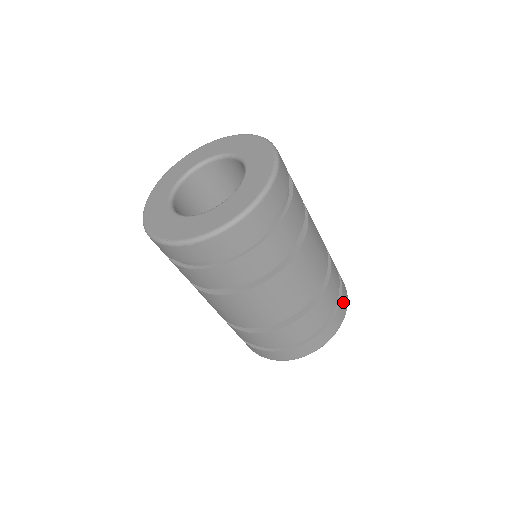
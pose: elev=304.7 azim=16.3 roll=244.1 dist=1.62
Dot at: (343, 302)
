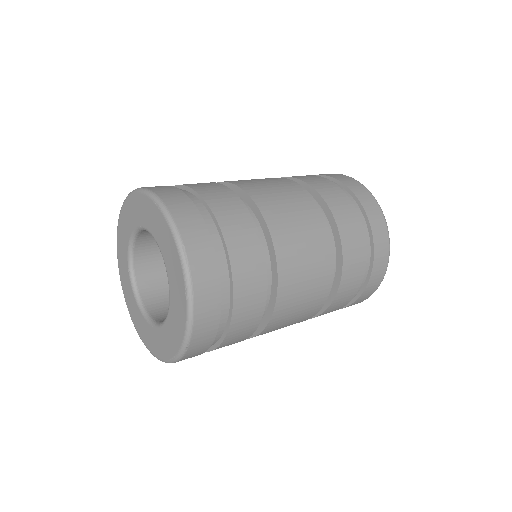
Dot at: (377, 271)
